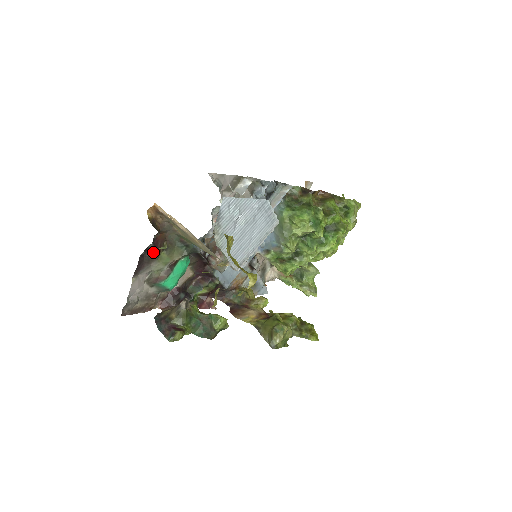
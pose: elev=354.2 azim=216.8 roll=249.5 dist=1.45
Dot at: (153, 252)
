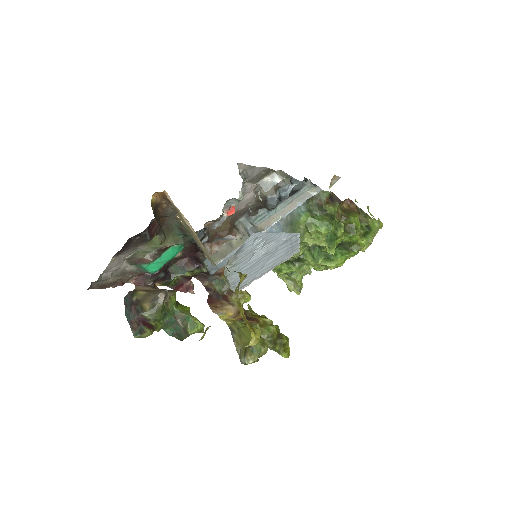
Dot at: (145, 236)
